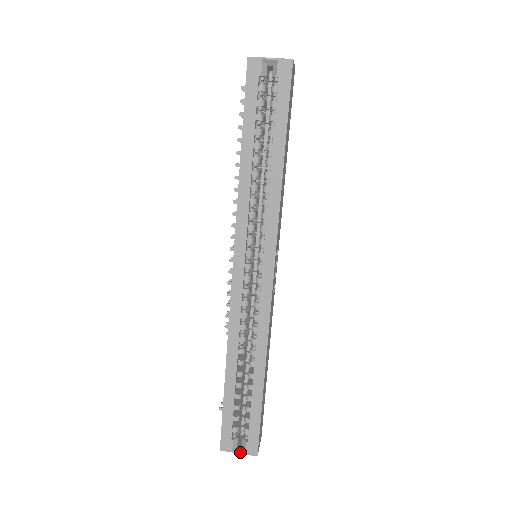
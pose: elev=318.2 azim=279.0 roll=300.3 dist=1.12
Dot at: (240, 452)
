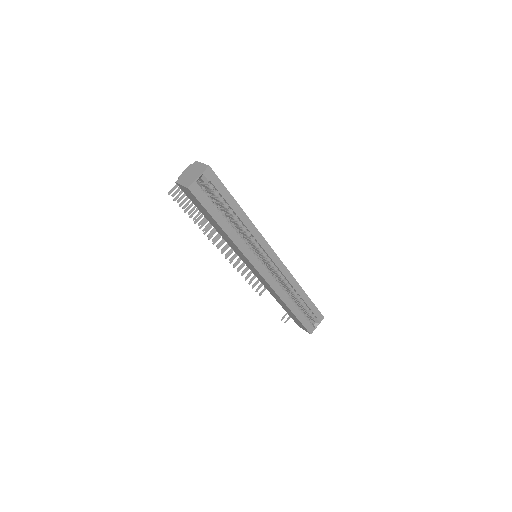
Dot at: occluded
